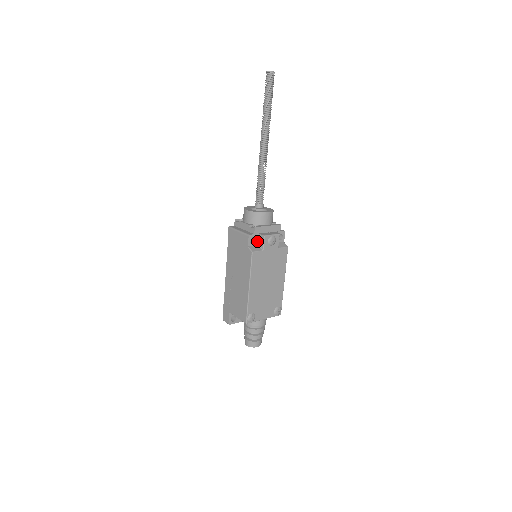
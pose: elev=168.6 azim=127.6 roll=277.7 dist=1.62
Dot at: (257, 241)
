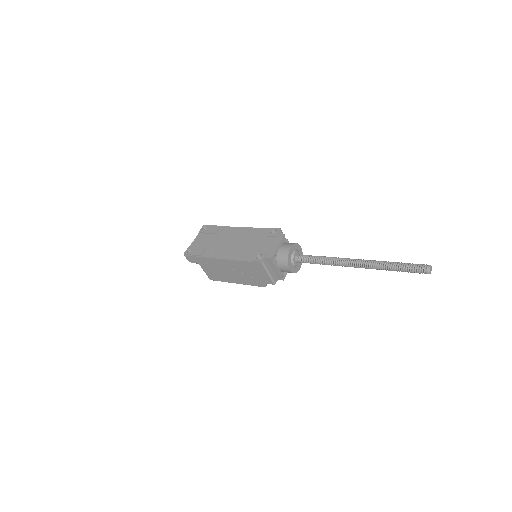
Dot at: occluded
